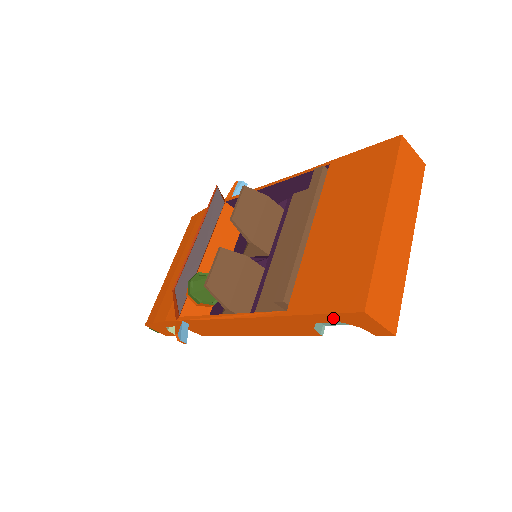
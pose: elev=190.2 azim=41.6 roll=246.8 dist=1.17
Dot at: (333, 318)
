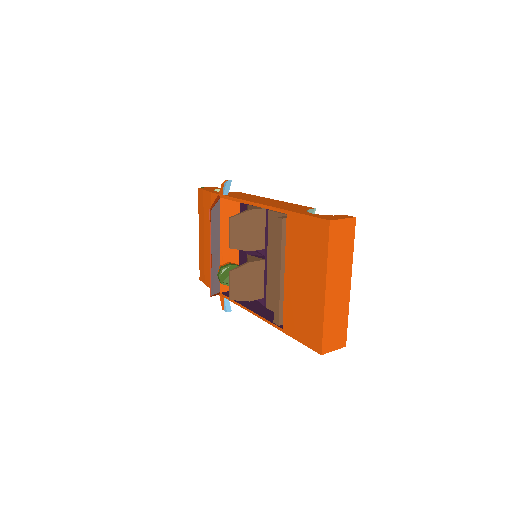
Dot at: occluded
